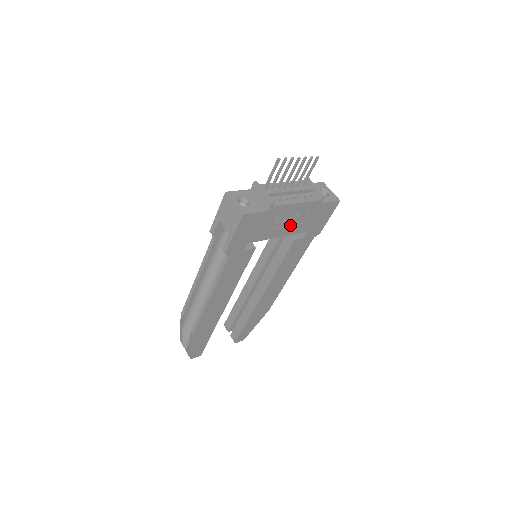
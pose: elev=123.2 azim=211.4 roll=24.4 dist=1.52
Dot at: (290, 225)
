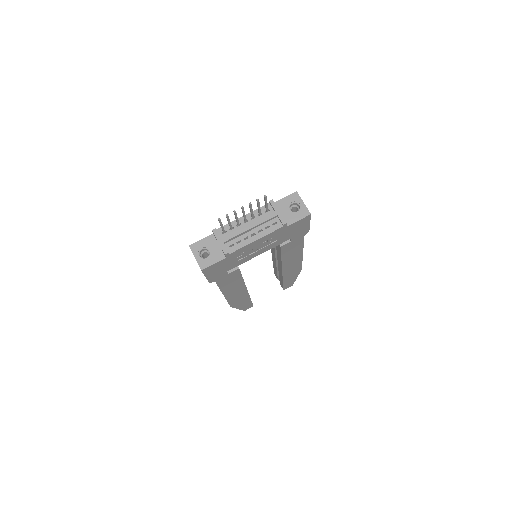
Dot at: (264, 247)
